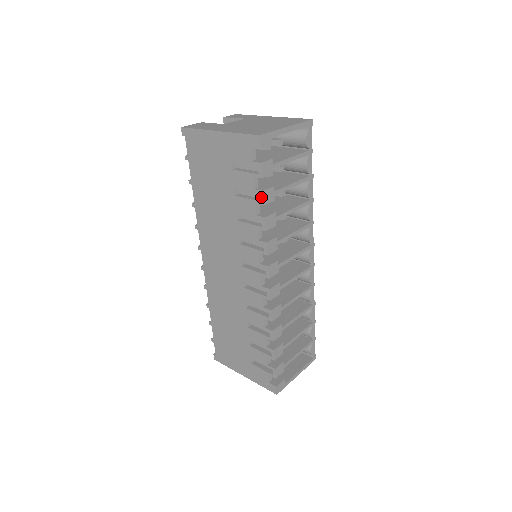
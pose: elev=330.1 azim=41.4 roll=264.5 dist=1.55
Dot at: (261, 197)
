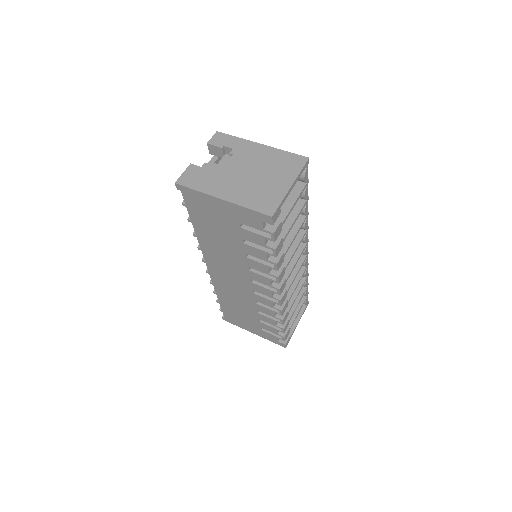
Dot at: (273, 252)
